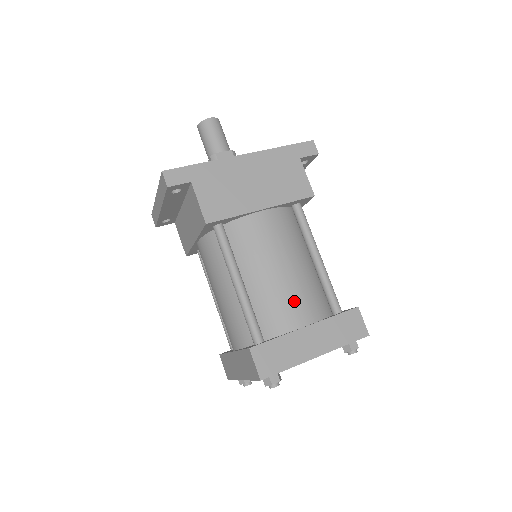
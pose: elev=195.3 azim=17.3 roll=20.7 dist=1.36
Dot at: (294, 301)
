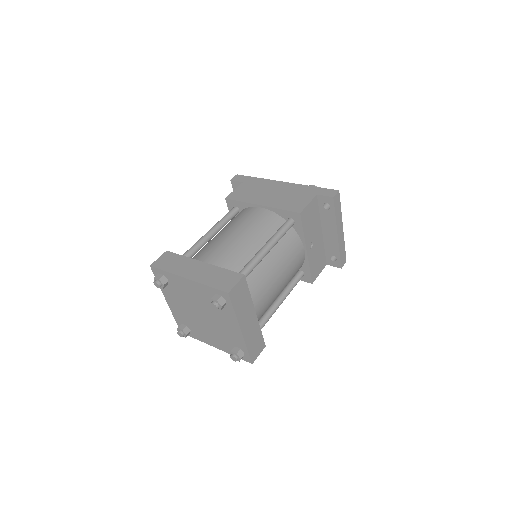
Dot at: (217, 250)
